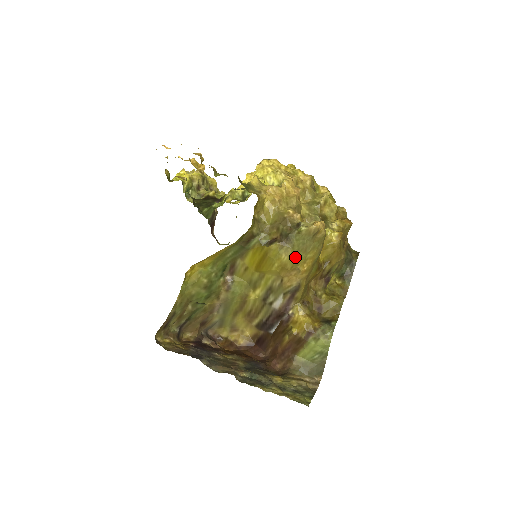
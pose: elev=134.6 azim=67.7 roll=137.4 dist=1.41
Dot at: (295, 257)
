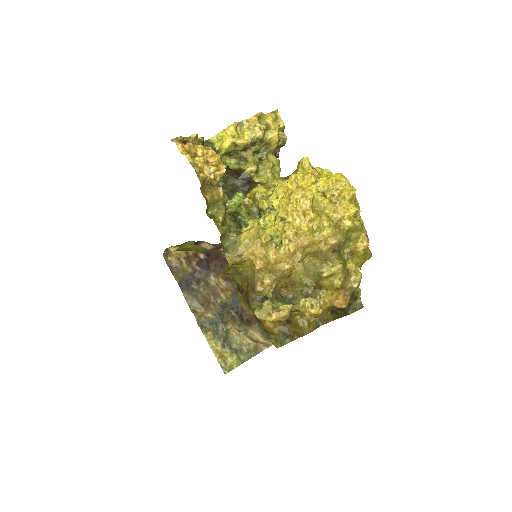
Dot at: (252, 312)
